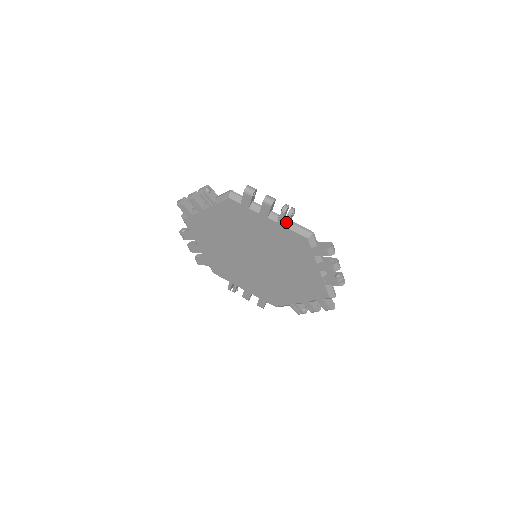
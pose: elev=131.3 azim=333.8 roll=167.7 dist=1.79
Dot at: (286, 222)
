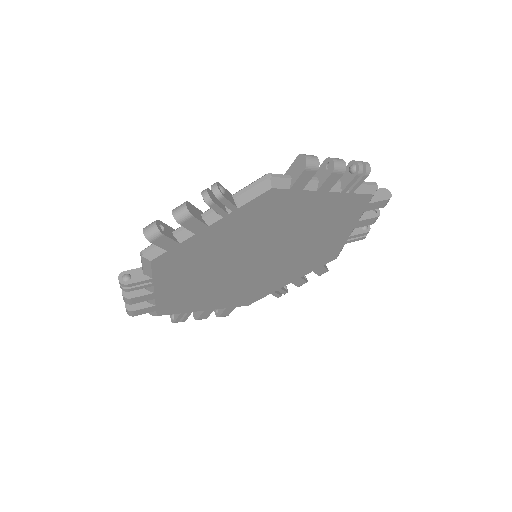
Dot at: (229, 206)
